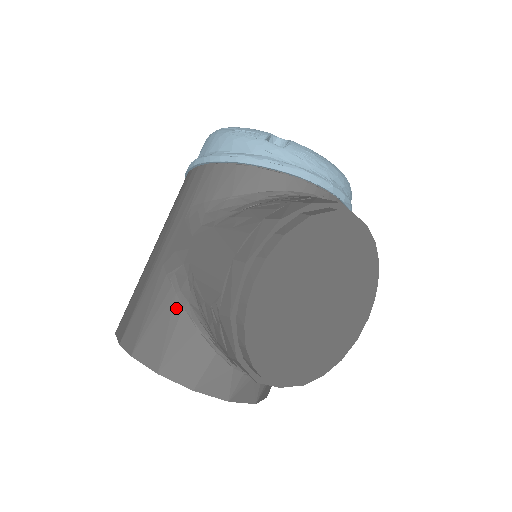
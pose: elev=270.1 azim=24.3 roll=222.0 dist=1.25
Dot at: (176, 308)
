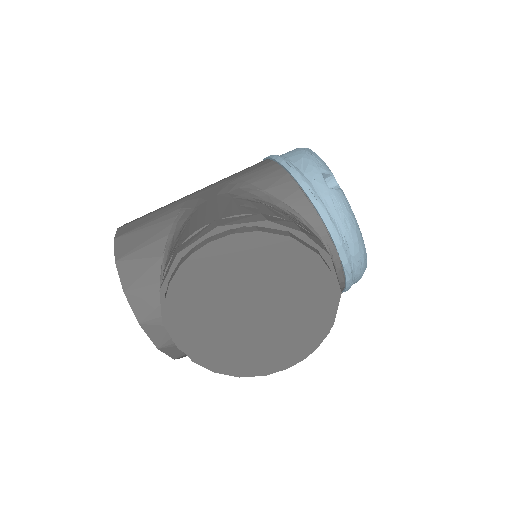
Dot at: (164, 231)
